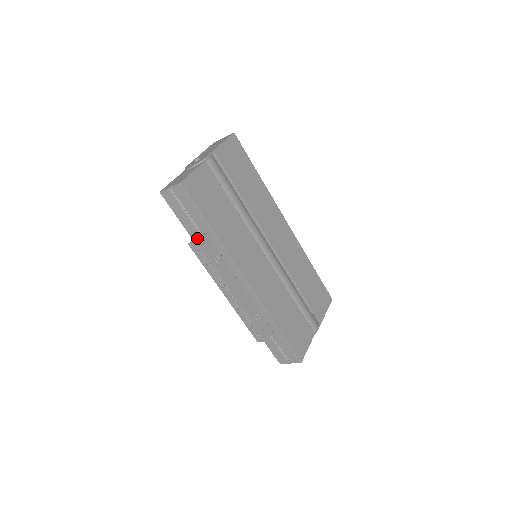
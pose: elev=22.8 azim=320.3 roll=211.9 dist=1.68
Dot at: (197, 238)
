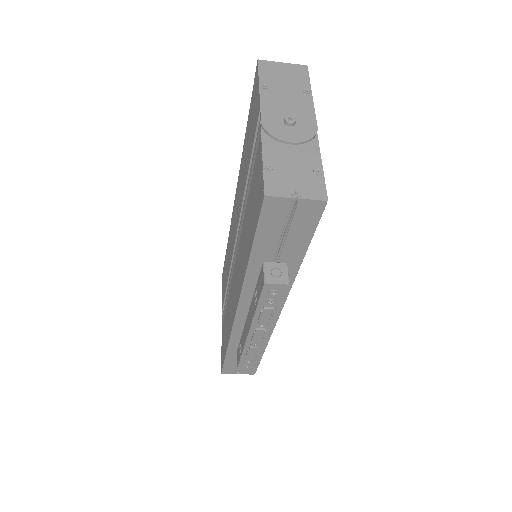
Dot at: (279, 274)
